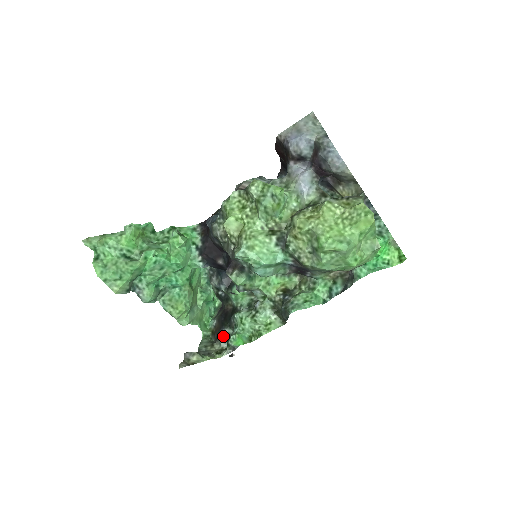
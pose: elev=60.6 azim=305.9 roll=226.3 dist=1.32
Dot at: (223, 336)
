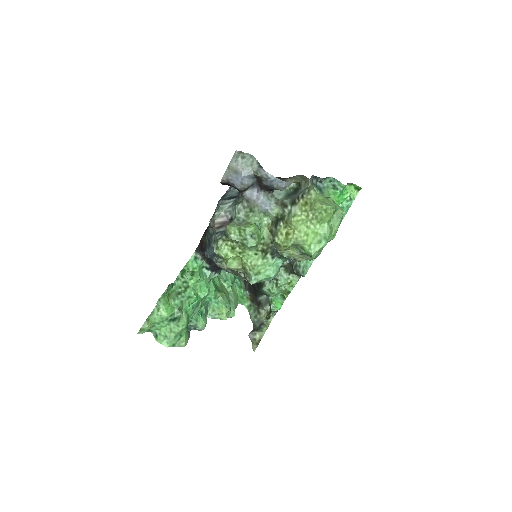
Dot at: (262, 303)
